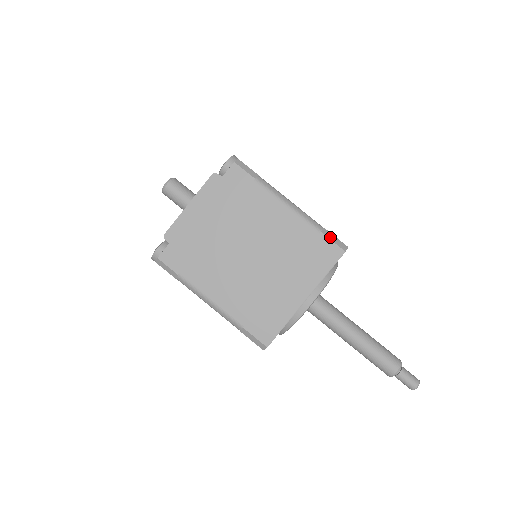
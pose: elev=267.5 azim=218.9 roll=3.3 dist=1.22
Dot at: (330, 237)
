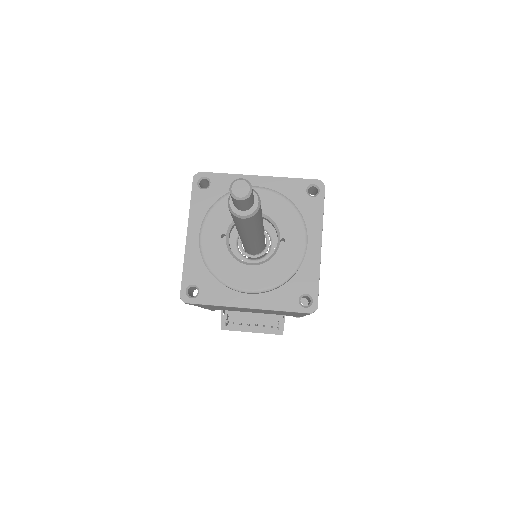
Dot at: occluded
